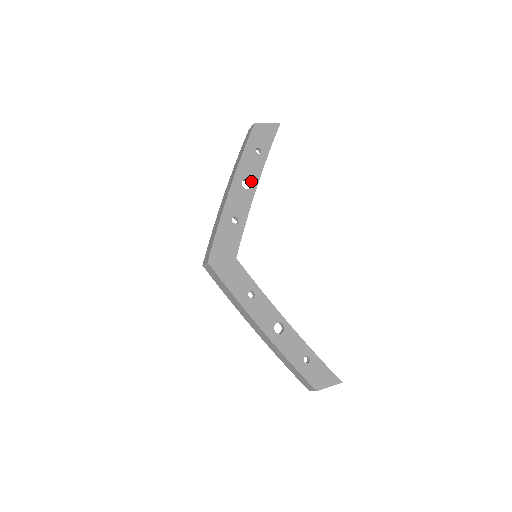
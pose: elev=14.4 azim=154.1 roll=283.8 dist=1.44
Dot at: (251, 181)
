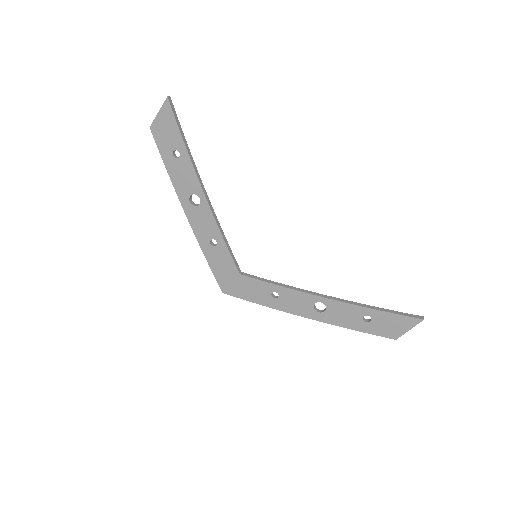
Dot at: (196, 193)
